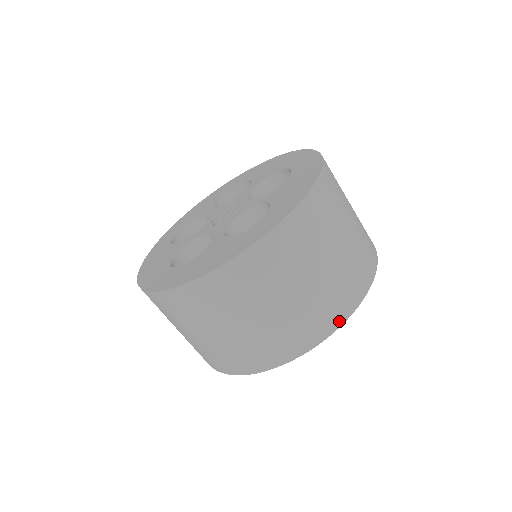
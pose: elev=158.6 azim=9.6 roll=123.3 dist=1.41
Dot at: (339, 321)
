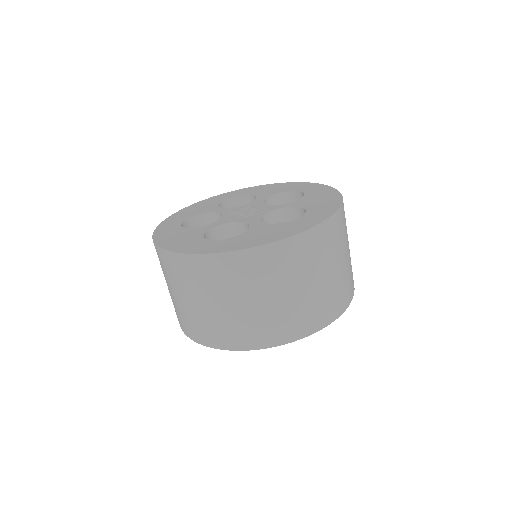
Dot at: (341, 310)
